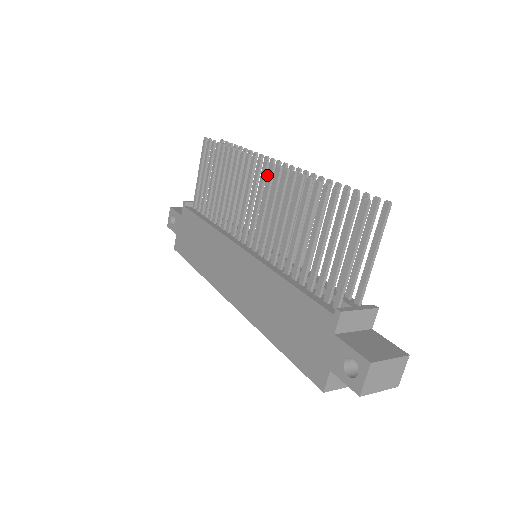
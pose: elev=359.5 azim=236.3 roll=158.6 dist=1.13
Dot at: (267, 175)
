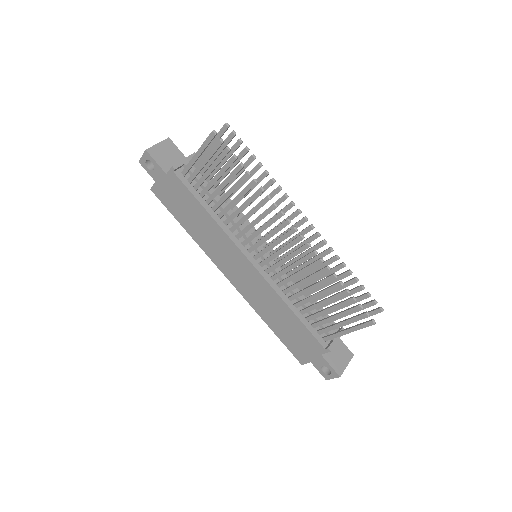
Dot at: (283, 209)
